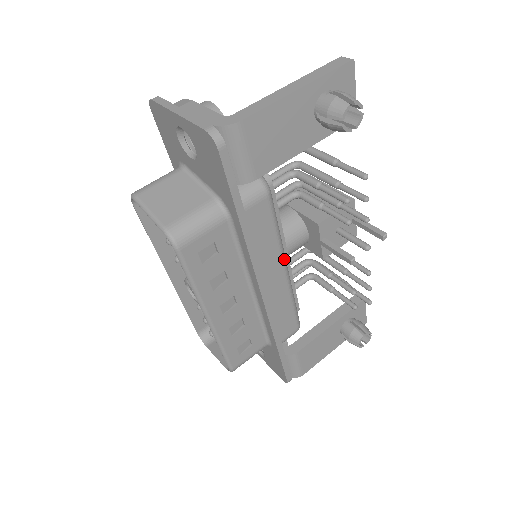
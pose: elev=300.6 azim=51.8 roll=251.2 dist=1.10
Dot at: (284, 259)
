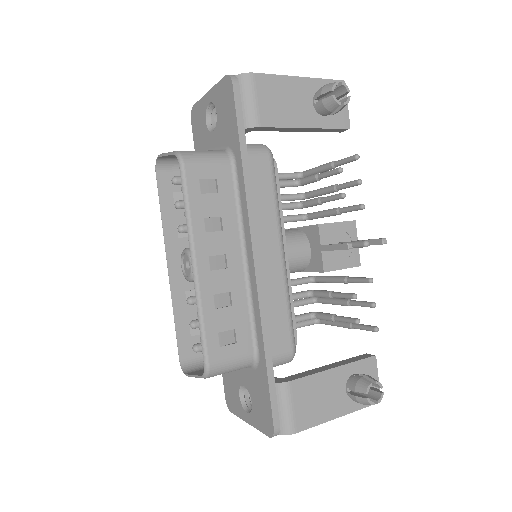
Dot at: (281, 238)
